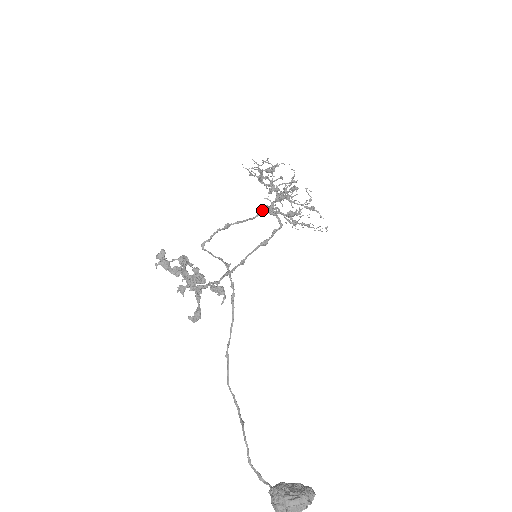
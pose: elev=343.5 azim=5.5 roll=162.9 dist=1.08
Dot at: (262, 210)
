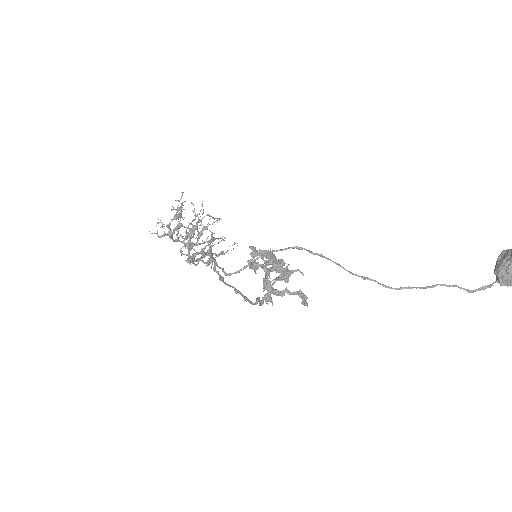
Dot at: (190, 263)
